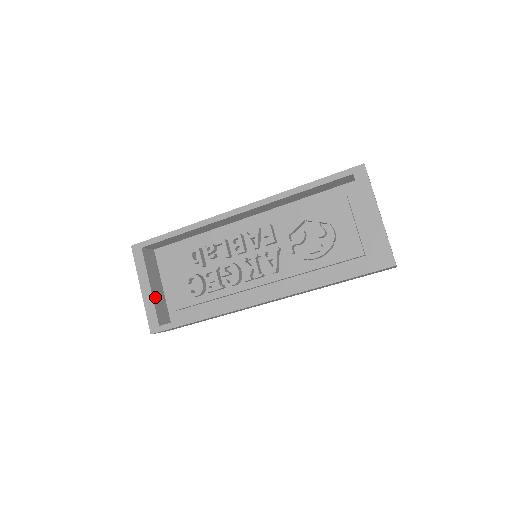
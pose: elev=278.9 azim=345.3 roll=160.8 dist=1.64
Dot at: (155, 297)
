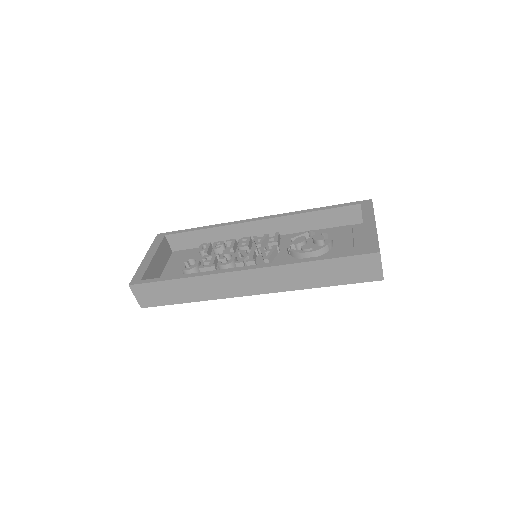
Dot at: (152, 266)
